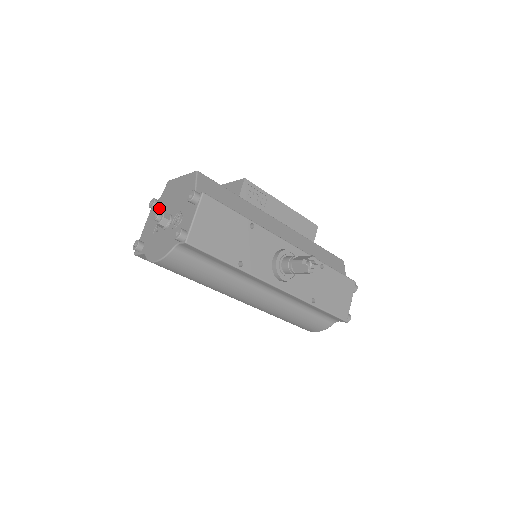
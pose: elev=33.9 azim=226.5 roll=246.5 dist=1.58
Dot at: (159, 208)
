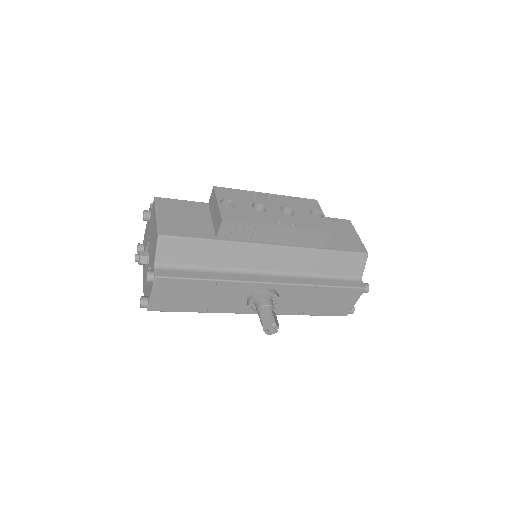
Dot at: (149, 225)
